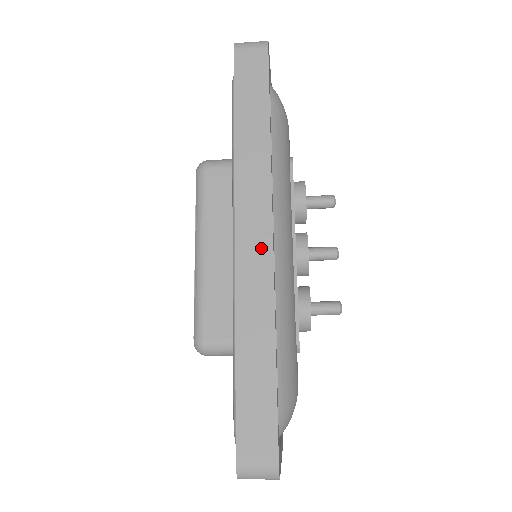
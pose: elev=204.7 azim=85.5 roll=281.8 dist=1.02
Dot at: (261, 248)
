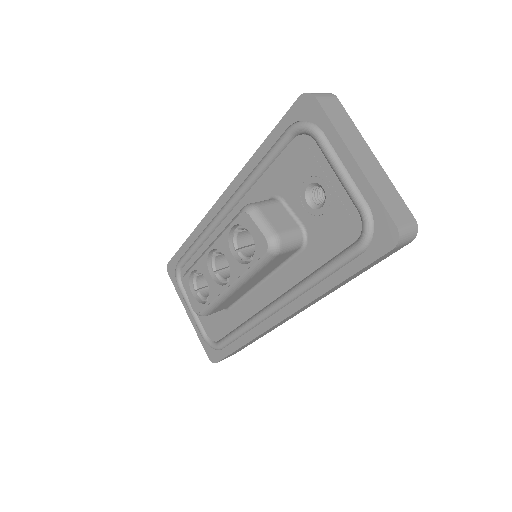
Dot at: occluded
